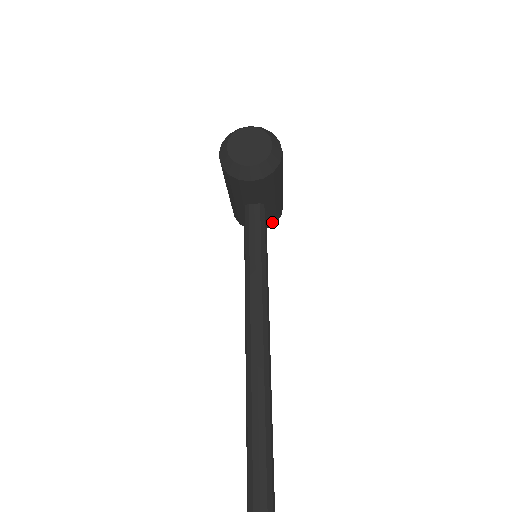
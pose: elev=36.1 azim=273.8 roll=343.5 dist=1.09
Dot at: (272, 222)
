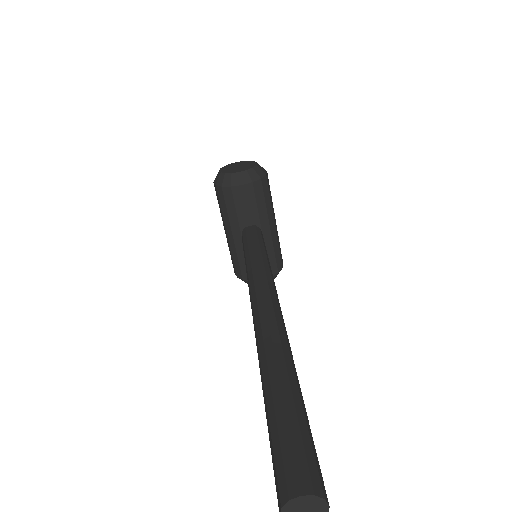
Dot at: (273, 269)
